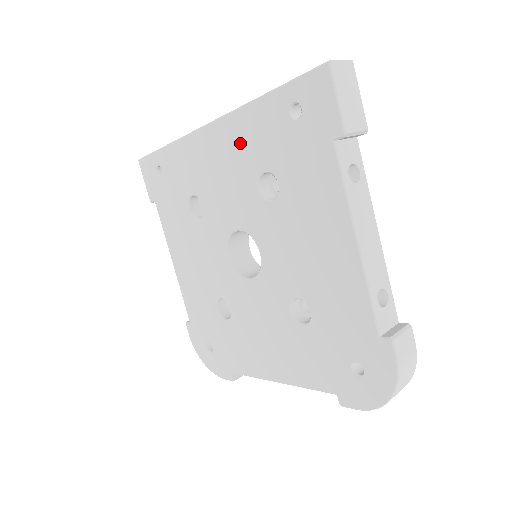
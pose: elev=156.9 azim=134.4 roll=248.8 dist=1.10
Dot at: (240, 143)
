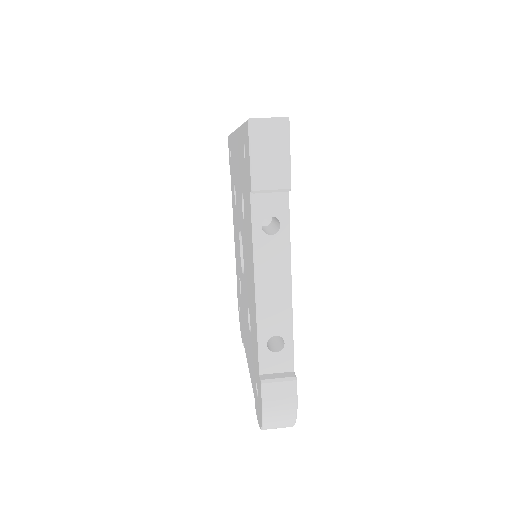
Dot at: occluded
